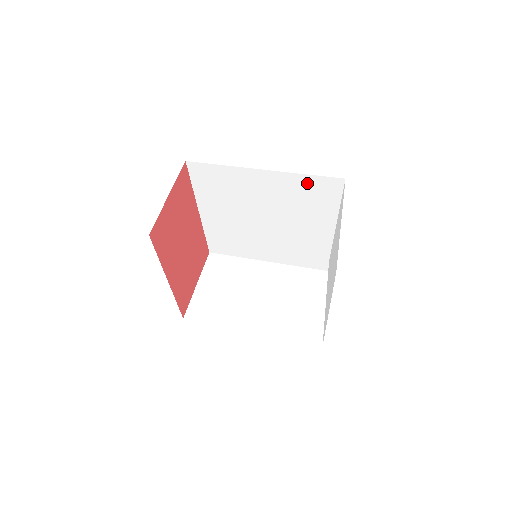
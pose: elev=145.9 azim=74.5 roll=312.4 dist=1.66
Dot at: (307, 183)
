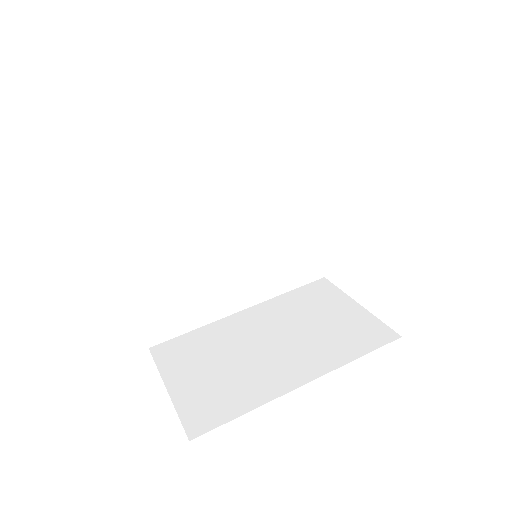
Dot at: (268, 132)
